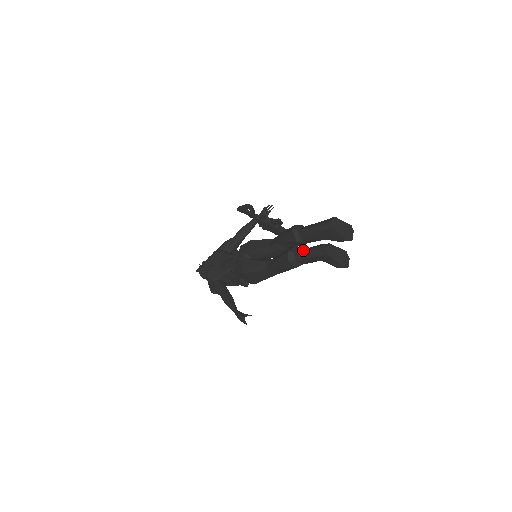
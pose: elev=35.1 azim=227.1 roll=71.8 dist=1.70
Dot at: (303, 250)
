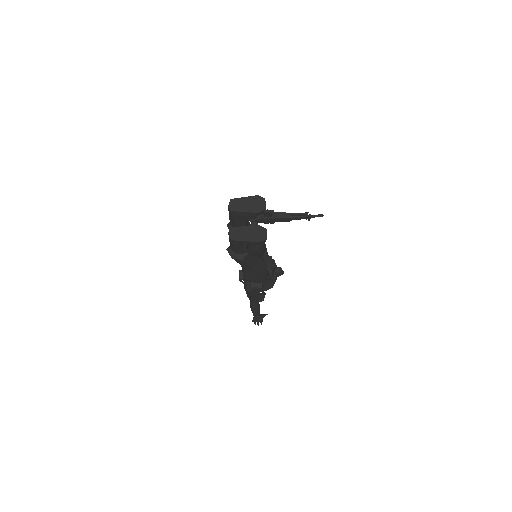
Dot at: occluded
